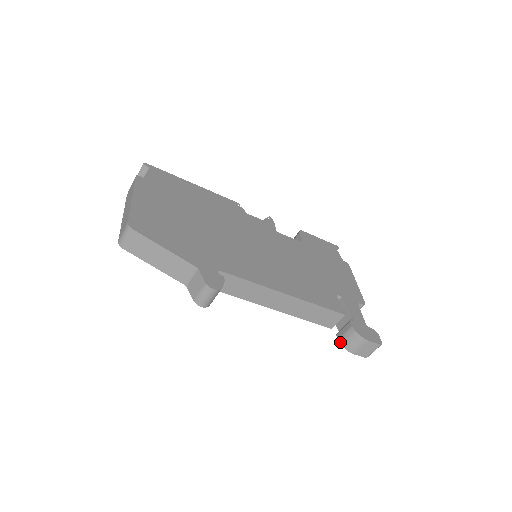
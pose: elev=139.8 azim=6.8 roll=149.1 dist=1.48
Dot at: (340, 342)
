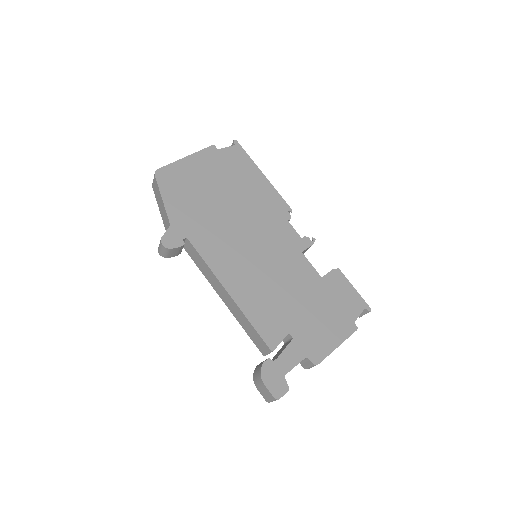
Dot at: (255, 369)
